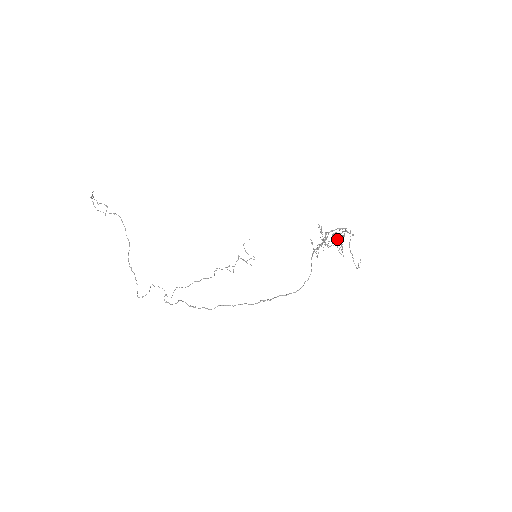
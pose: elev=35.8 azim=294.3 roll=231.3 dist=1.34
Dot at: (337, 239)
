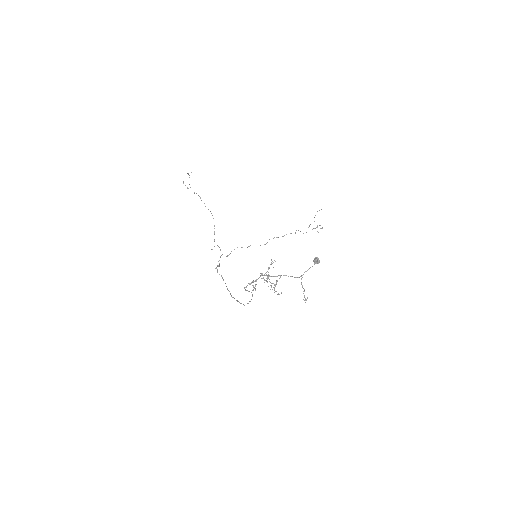
Dot at: occluded
